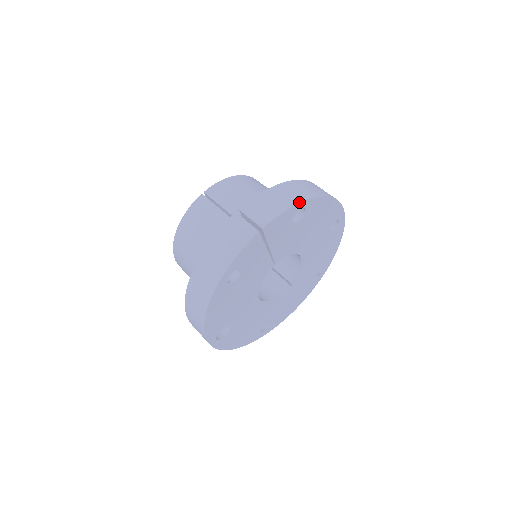
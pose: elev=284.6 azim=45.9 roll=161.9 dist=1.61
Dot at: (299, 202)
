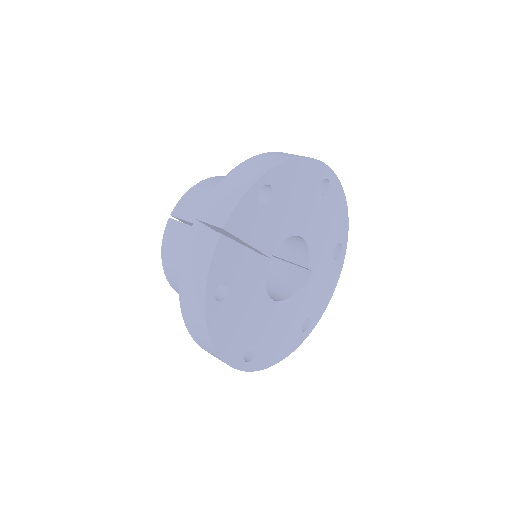
Dot at: (255, 181)
